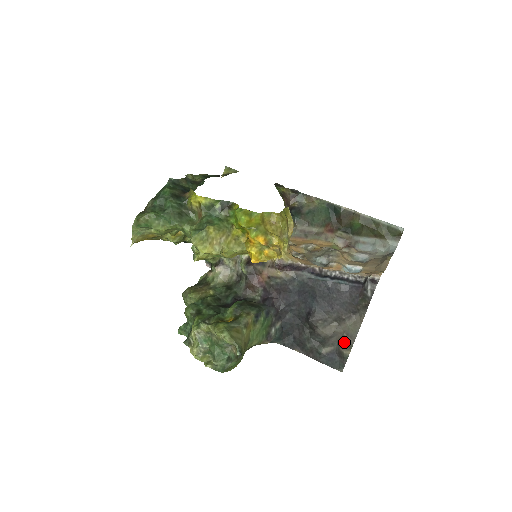
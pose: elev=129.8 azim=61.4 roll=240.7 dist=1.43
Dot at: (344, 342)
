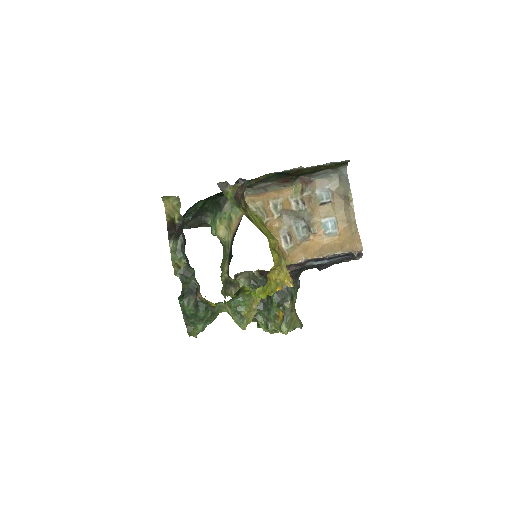
Dot at: occluded
